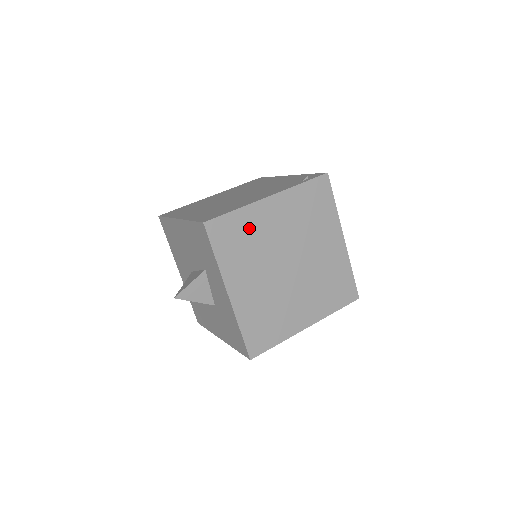
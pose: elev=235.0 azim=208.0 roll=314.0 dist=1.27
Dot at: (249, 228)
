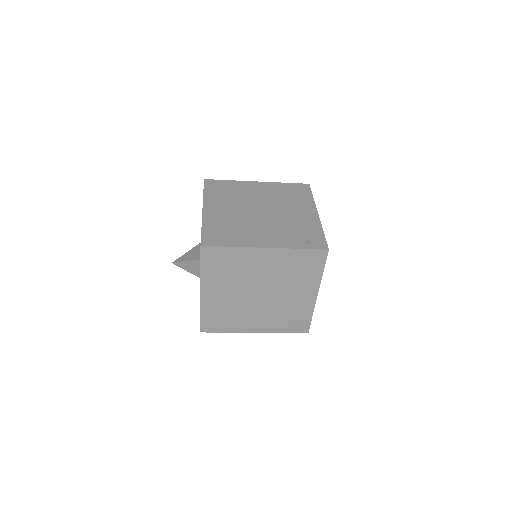
Dot at: (237, 261)
